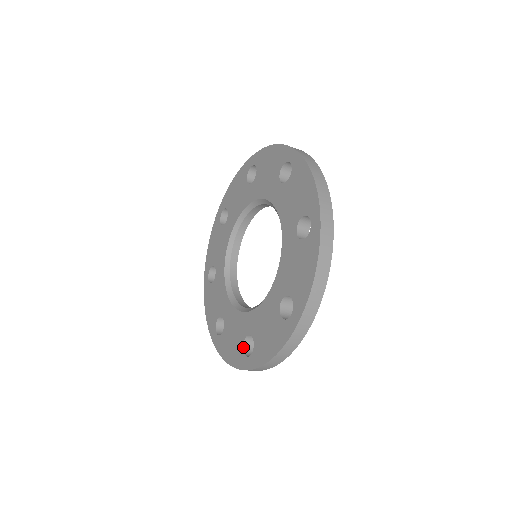
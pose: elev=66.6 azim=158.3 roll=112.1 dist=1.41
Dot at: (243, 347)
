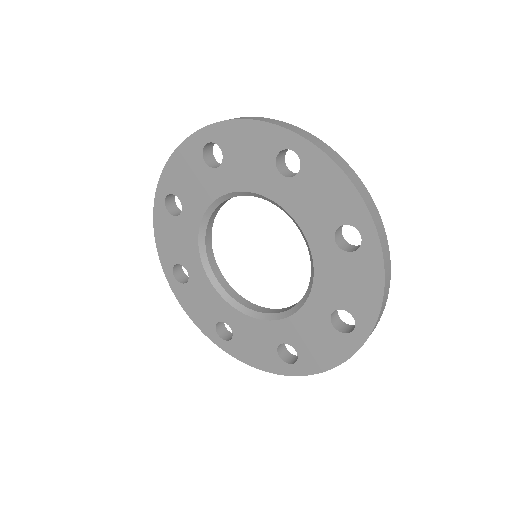
Dot at: (338, 331)
